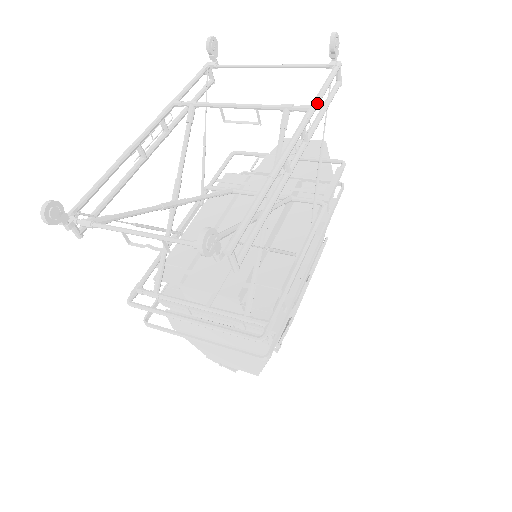
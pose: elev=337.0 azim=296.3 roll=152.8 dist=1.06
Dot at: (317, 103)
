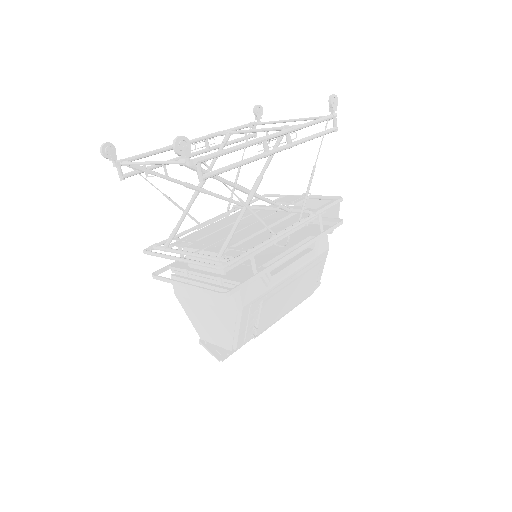
Dot at: (305, 125)
